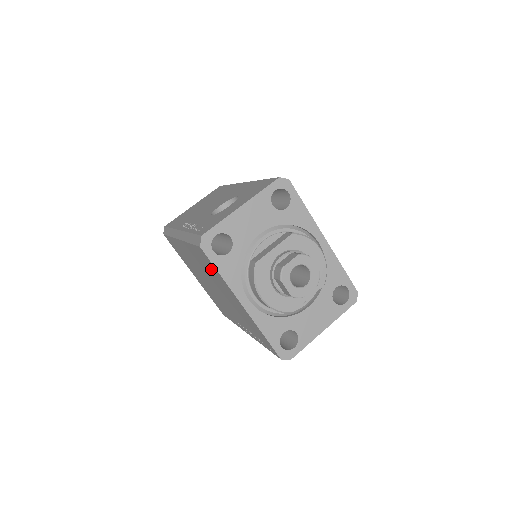
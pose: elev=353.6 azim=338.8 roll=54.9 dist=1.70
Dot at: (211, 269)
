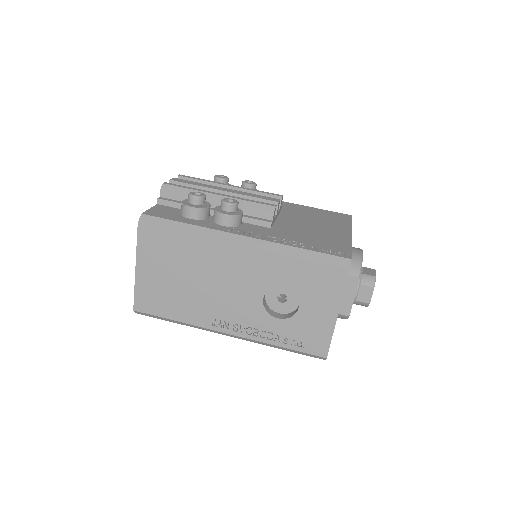
Dot at: occluded
